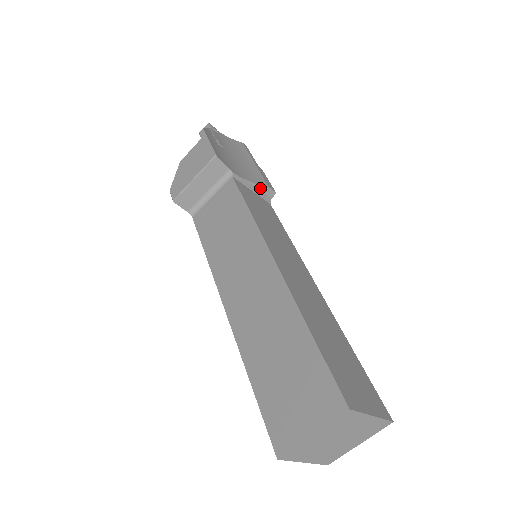
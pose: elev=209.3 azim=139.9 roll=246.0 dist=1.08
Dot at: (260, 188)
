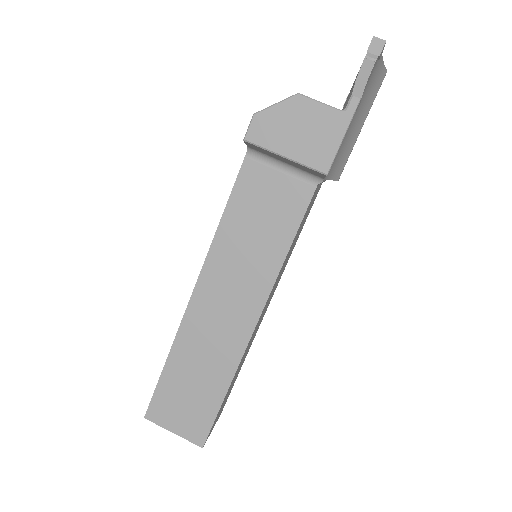
Dot at: occluded
